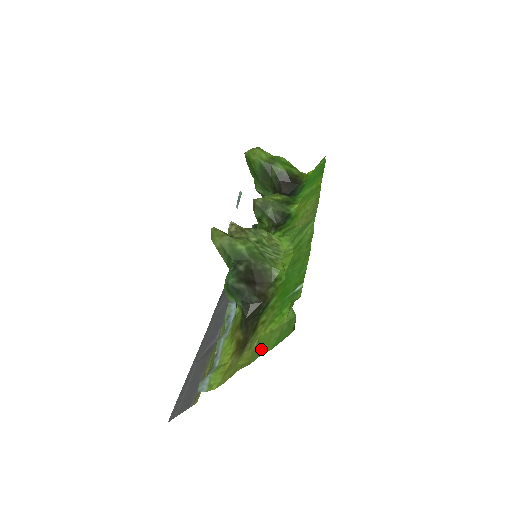
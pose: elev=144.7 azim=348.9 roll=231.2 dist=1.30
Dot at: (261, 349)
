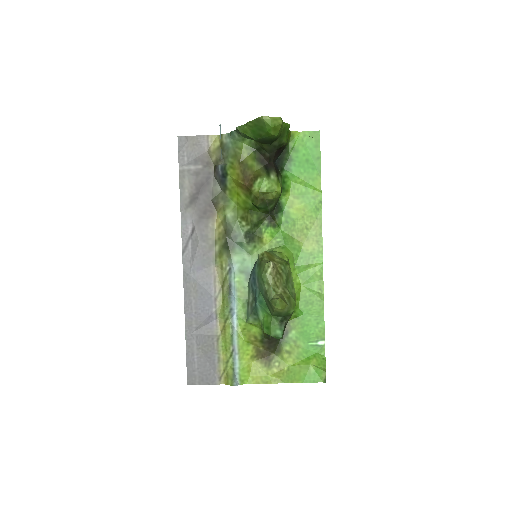
Dot at: (294, 378)
